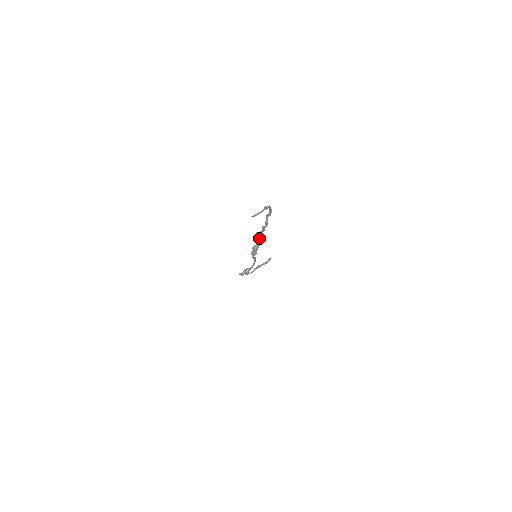
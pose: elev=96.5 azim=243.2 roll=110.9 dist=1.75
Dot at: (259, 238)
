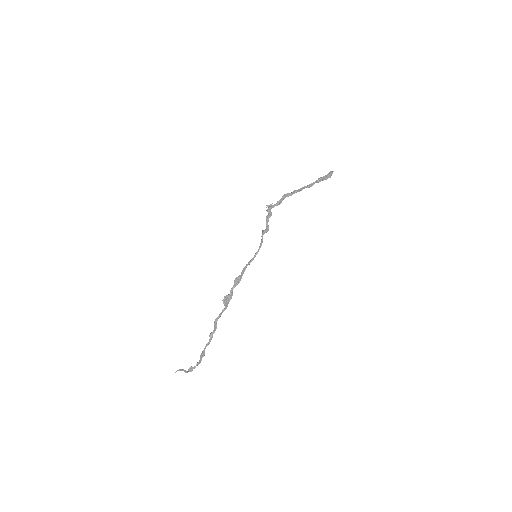
Dot at: (218, 318)
